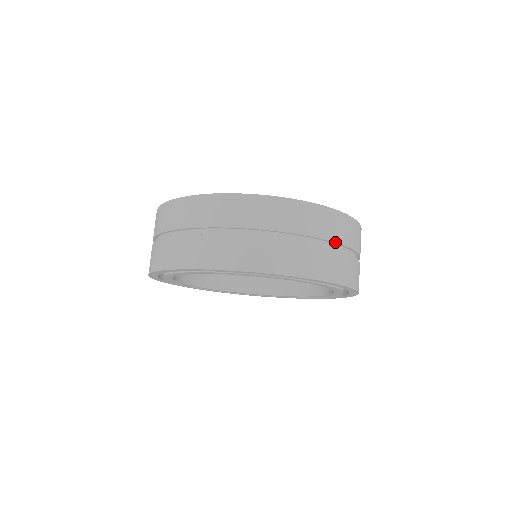
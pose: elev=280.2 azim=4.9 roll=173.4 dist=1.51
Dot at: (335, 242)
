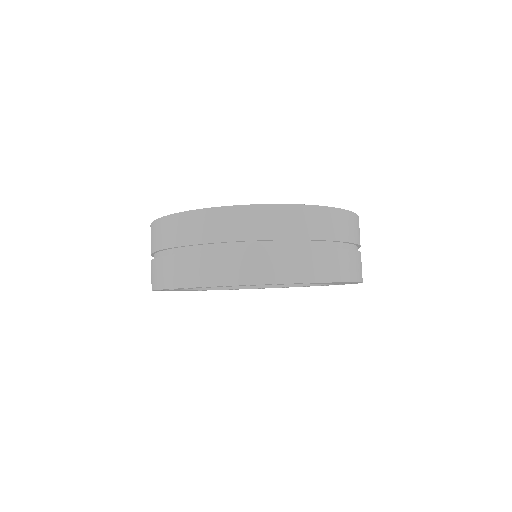
Dot at: (340, 241)
